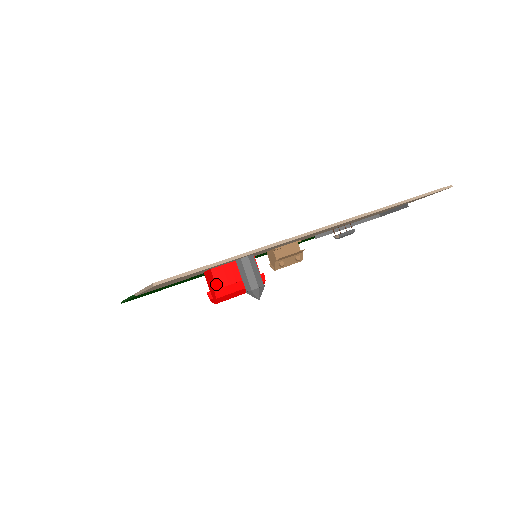
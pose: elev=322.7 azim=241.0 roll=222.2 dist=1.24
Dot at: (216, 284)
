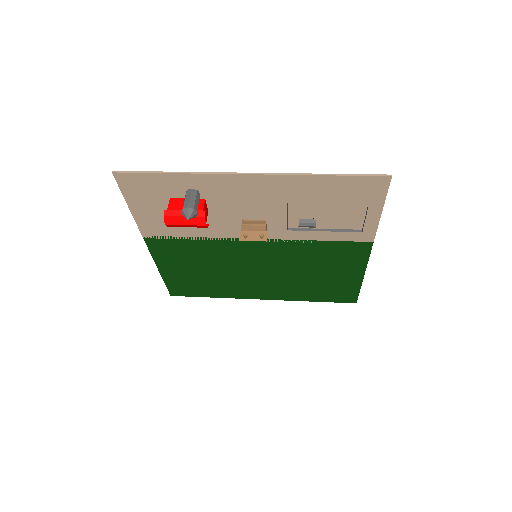
Dot at: (168, 207)
